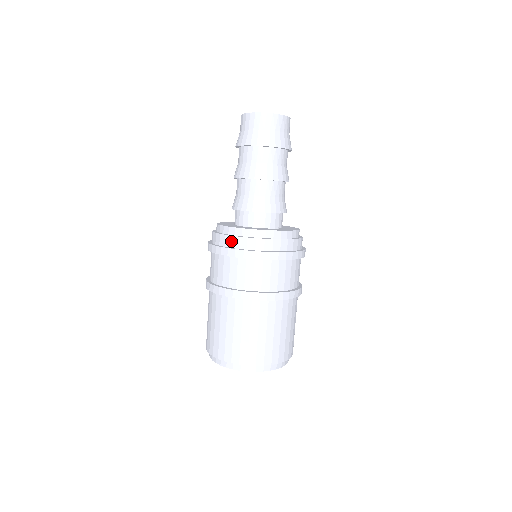
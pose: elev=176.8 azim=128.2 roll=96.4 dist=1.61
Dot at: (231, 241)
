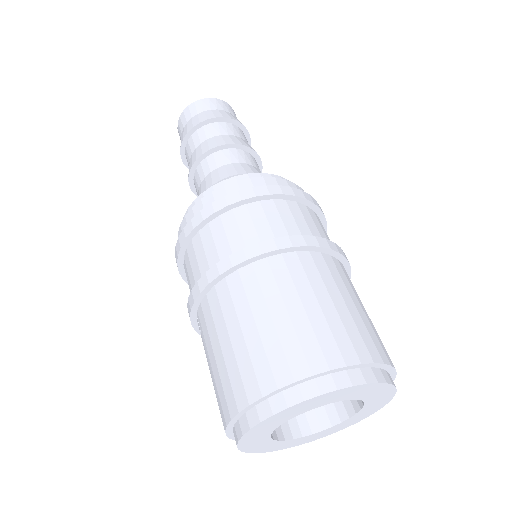
Dot at: (213, 198)
